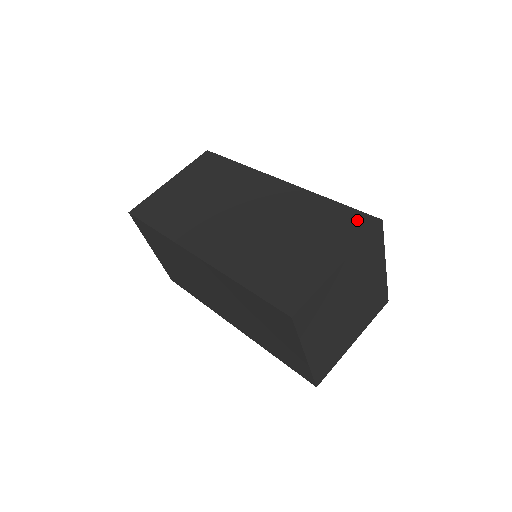
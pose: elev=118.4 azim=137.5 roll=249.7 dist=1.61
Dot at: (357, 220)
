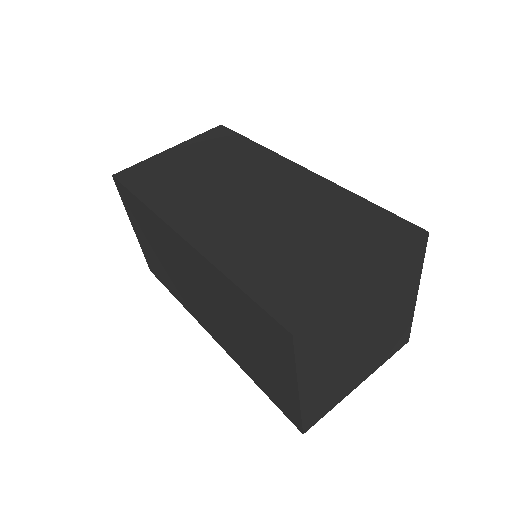
Dot at: (395, 227)
